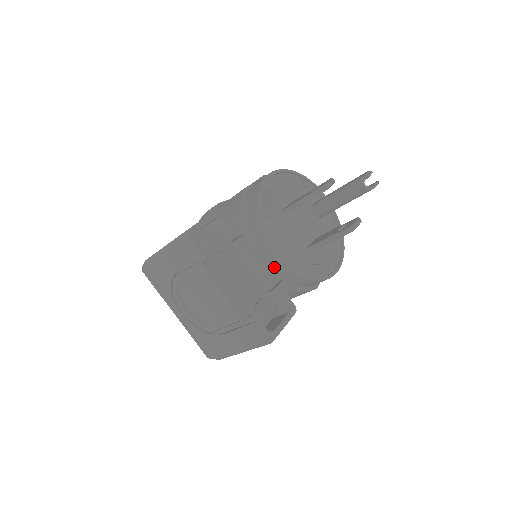
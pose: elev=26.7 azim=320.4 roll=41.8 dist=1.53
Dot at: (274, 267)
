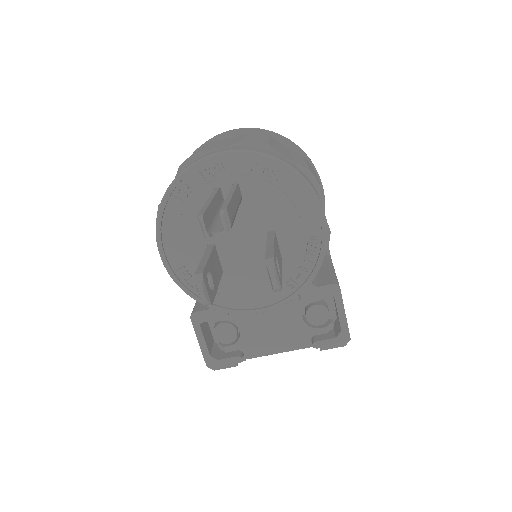
Dot at: occluded
